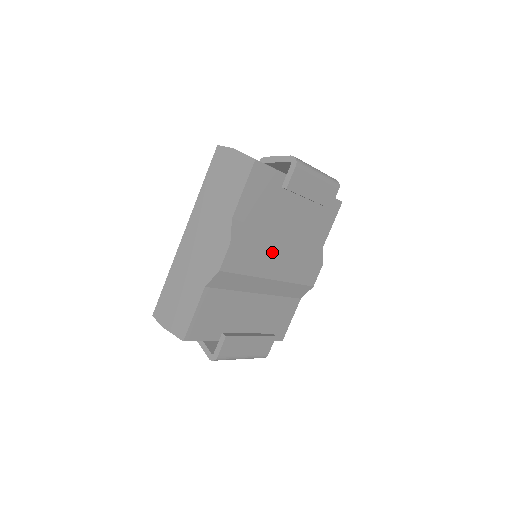
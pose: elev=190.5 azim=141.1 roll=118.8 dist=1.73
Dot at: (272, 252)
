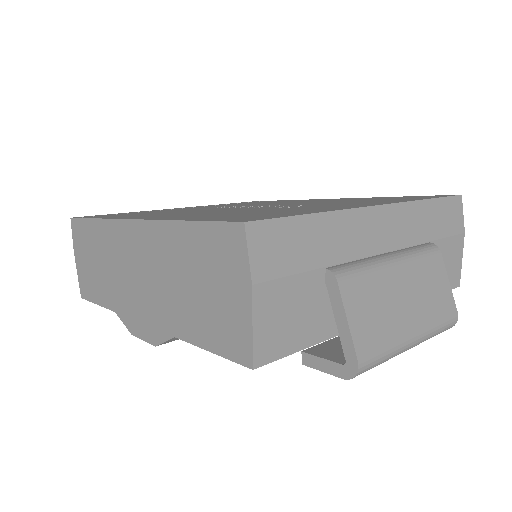
Dot at: occluded
